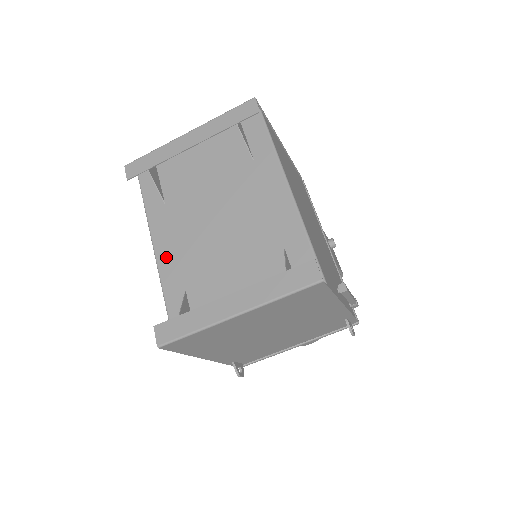
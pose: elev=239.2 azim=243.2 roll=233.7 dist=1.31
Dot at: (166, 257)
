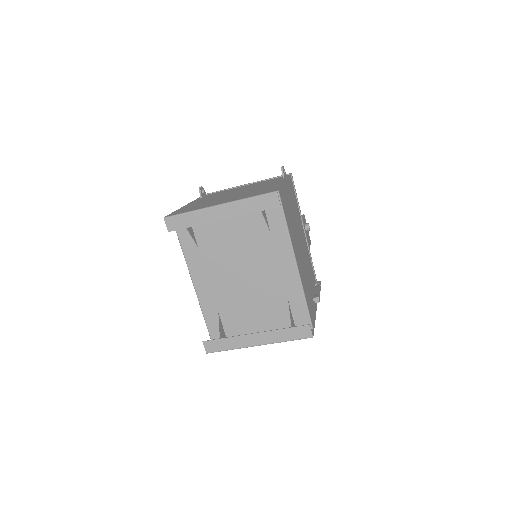
Dot at: (202, 287)
